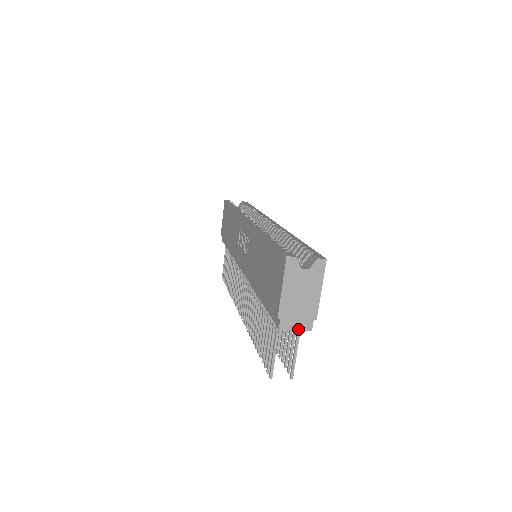
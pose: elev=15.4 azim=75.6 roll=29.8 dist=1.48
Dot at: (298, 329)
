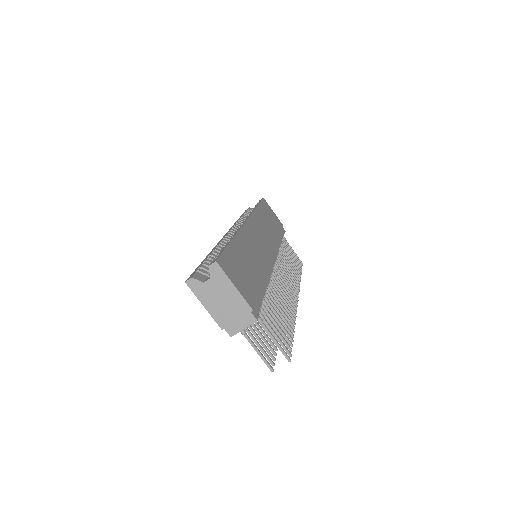
Dot at: (245, 327)
